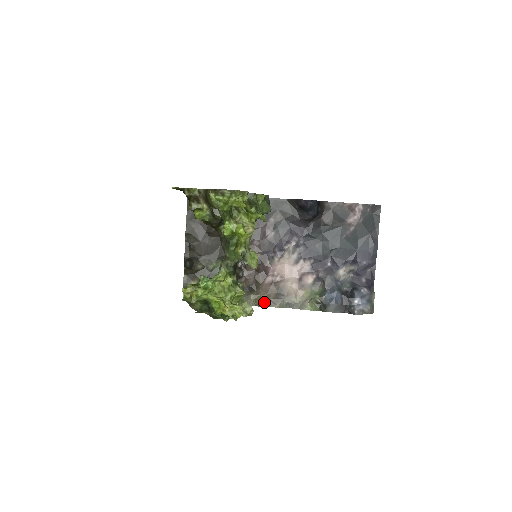
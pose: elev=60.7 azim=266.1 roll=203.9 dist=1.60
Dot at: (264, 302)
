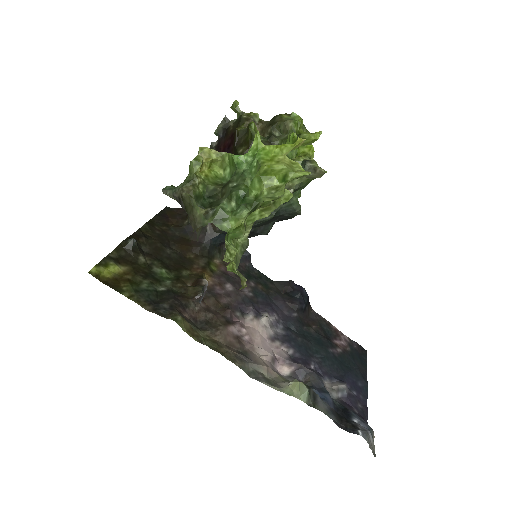
Dot at: (220, 348)
